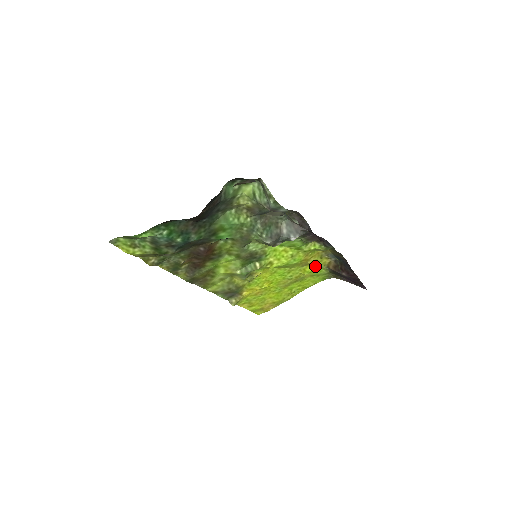
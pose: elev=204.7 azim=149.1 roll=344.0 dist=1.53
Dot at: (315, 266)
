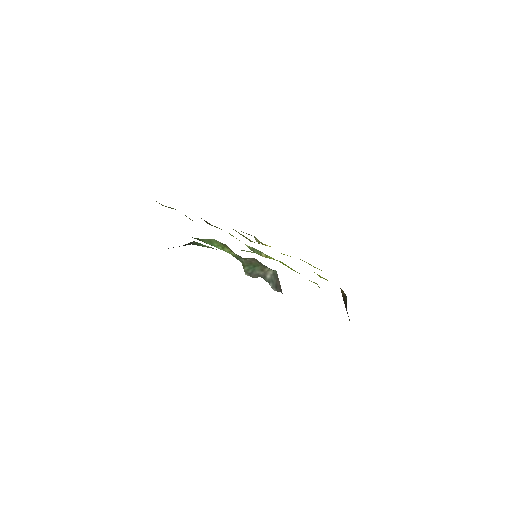
Dot at: occluded
